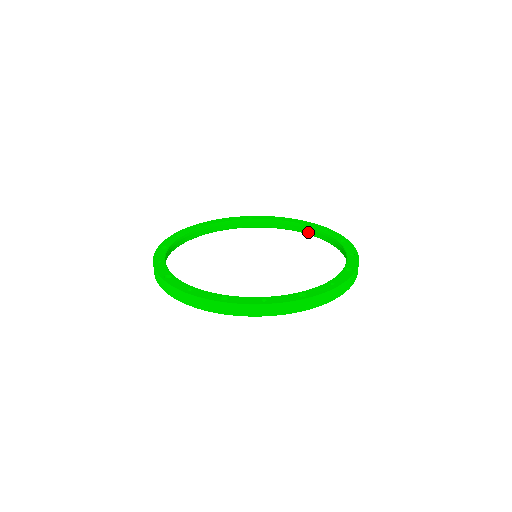
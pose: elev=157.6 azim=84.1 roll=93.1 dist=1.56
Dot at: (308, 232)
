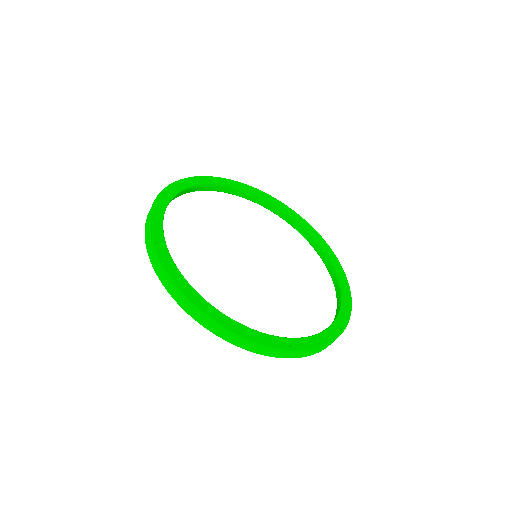
Dot at: (337, 292)
